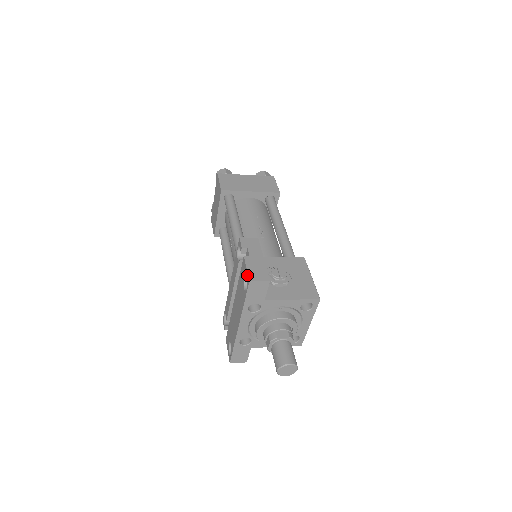
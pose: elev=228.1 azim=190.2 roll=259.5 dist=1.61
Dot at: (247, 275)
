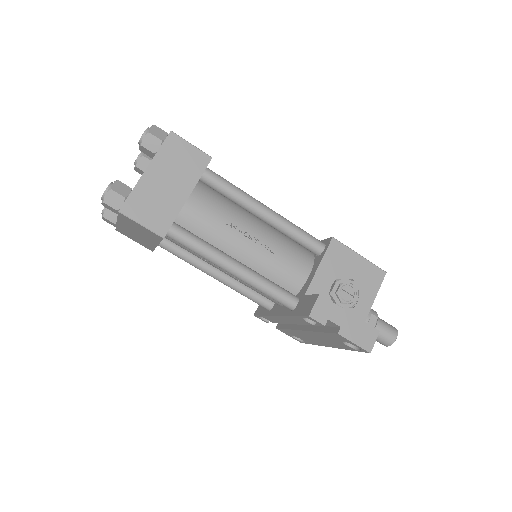
Dot at: (360, 348)
